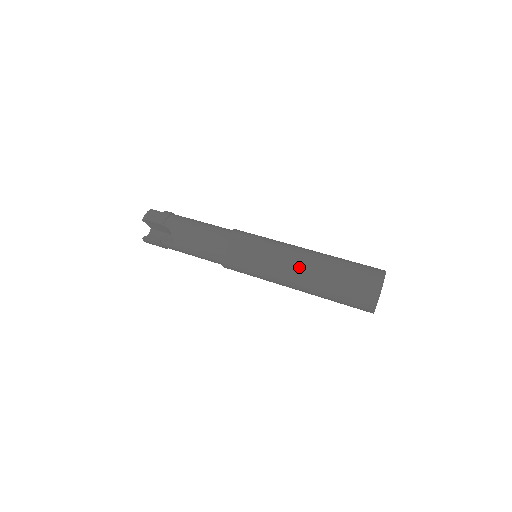
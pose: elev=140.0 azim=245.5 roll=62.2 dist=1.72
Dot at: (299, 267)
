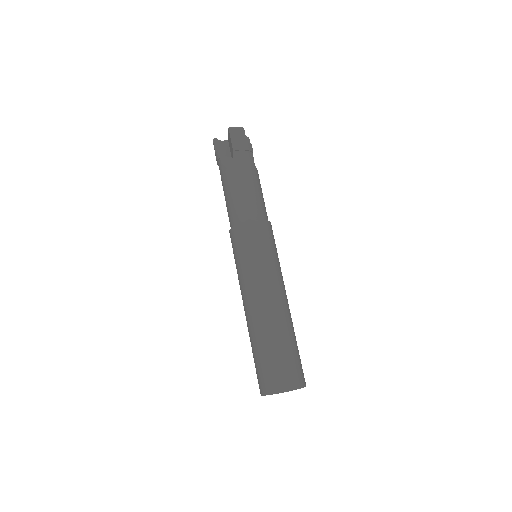
Dot at: (262, 306)
